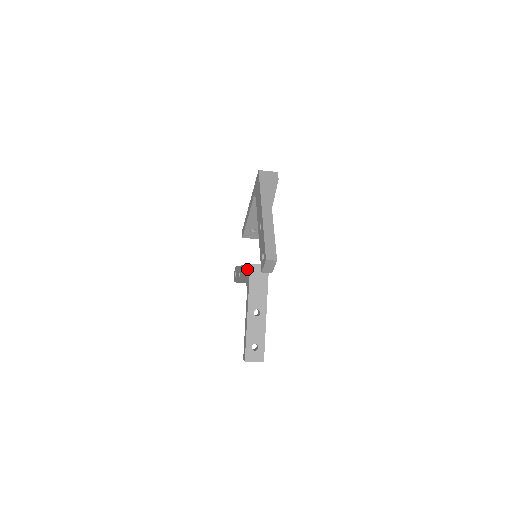
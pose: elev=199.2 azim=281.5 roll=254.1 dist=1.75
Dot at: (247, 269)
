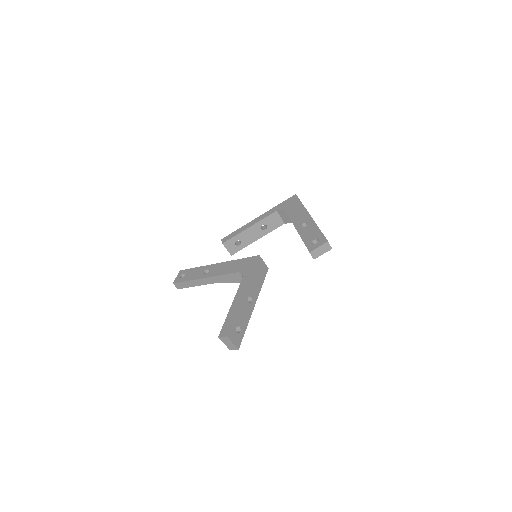
Dot at: (246, 261)
